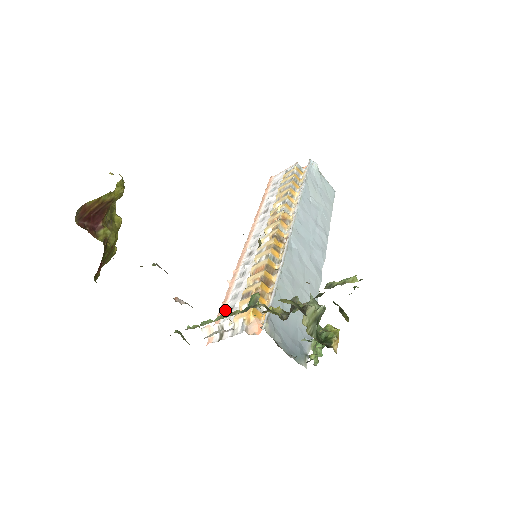
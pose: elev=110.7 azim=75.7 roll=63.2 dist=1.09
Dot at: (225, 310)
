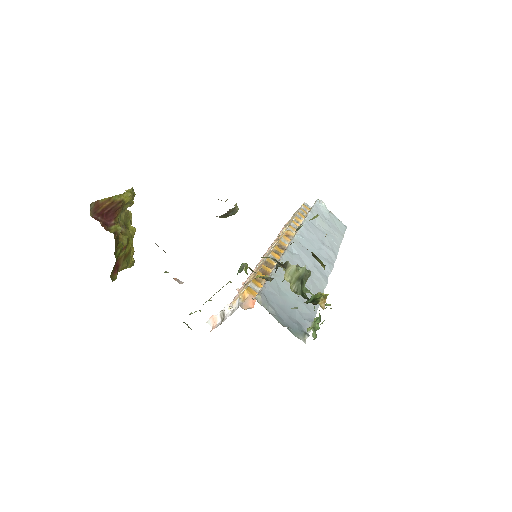
Dot at: occluded
